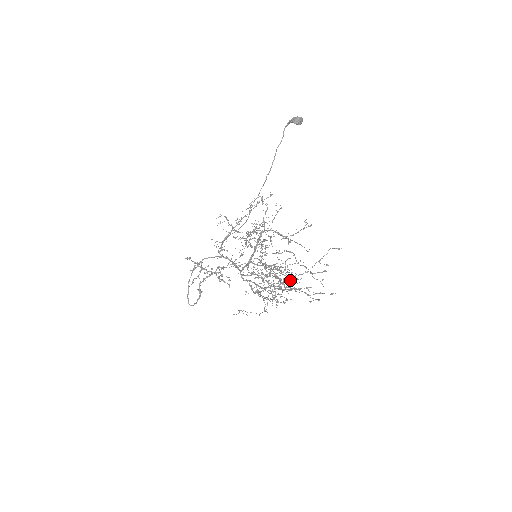
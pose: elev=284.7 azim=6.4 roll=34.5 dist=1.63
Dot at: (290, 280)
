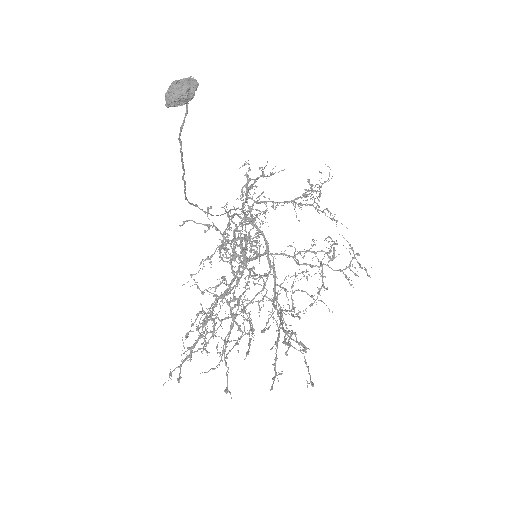
Dot at: (239, 338)
